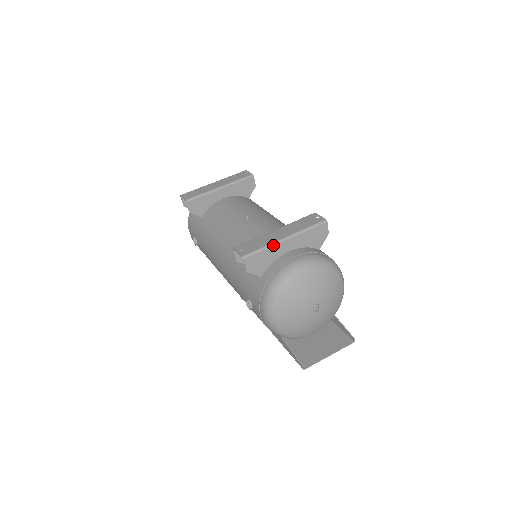
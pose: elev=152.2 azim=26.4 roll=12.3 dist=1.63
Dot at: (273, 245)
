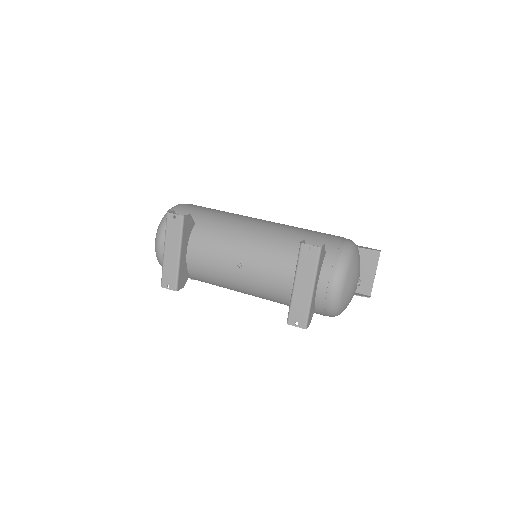
Dot at: (311, 302)
